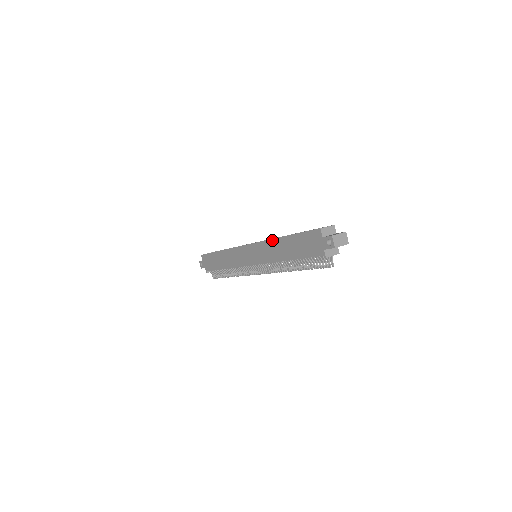
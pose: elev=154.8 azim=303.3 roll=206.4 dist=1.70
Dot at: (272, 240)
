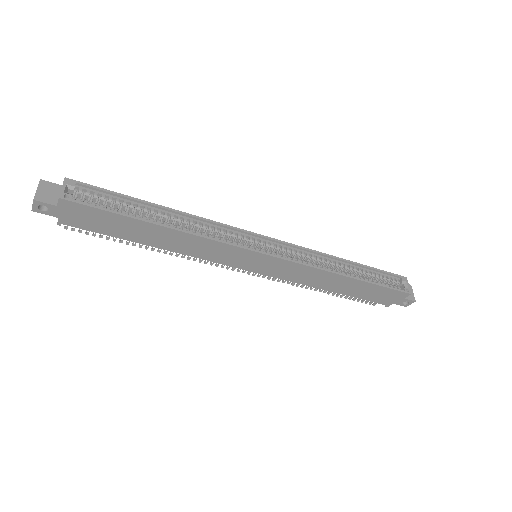
Dot at: (331, 273)
